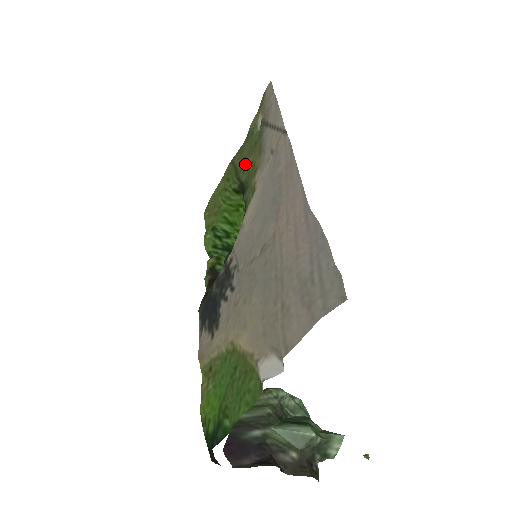
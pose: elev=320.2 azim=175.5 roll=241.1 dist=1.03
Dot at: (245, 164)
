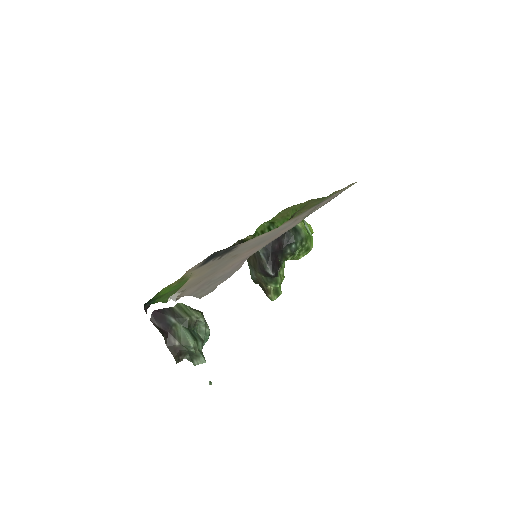
Dot at: (303, 210)
